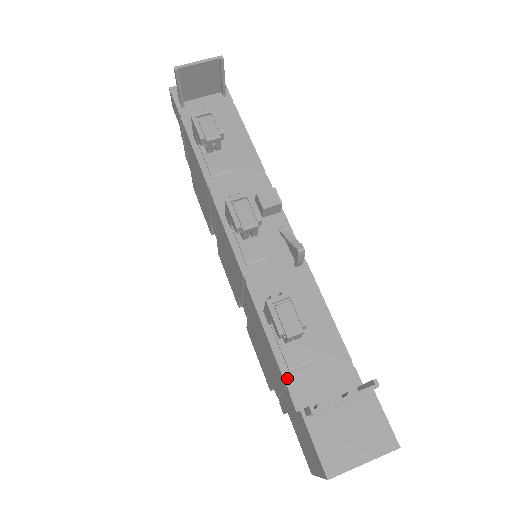
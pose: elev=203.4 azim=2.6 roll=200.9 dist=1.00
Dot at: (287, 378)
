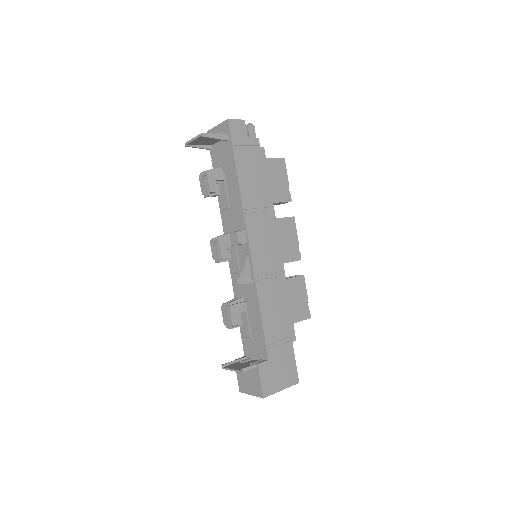
Dot at: (242, 339)
